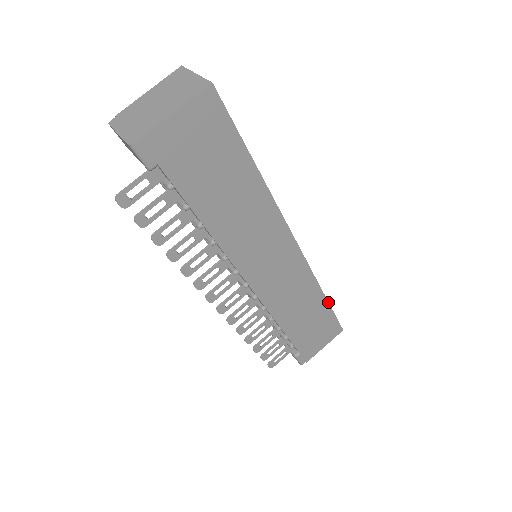
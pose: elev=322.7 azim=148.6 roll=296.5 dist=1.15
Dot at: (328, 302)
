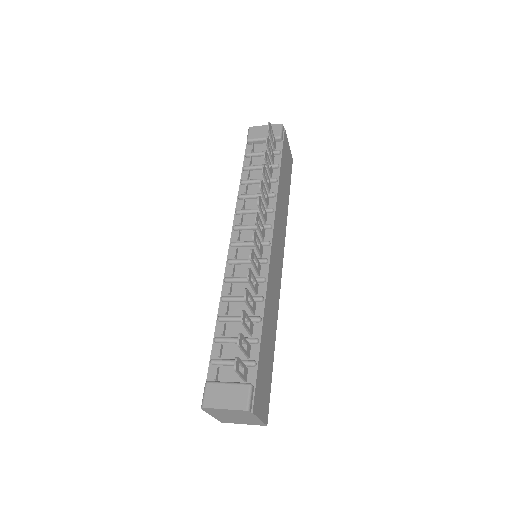
Dot at: (273, 358)
